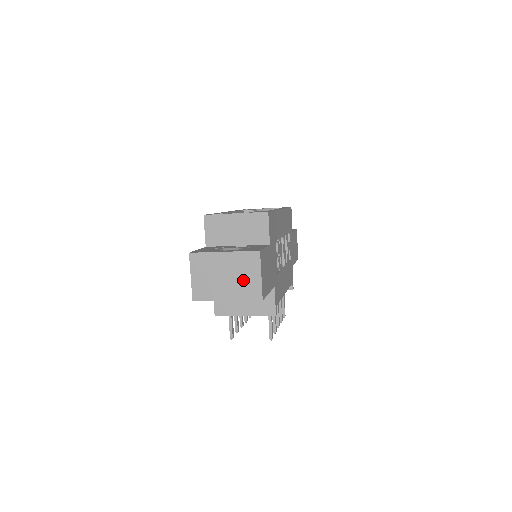
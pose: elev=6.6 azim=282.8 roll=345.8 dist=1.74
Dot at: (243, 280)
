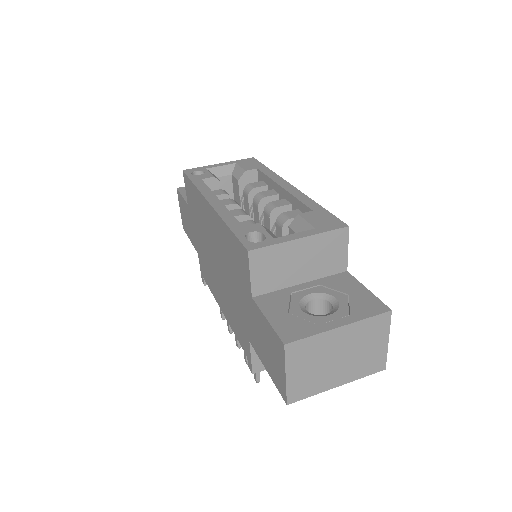
Dot at: (363, 354)
